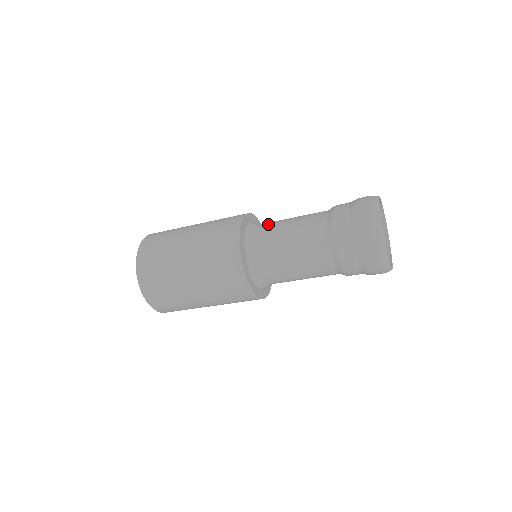
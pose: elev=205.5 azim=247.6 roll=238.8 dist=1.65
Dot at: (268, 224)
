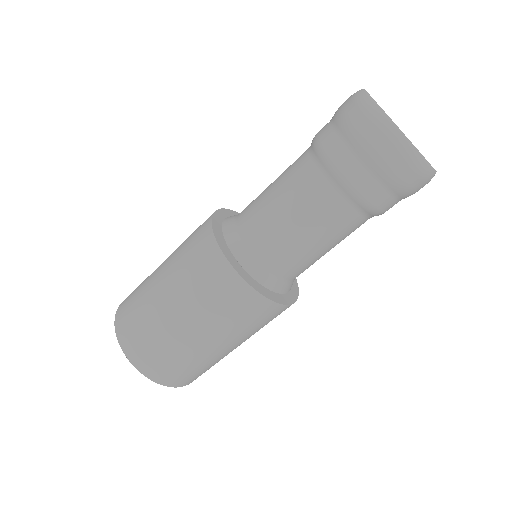
Dot at: (249, 204)
